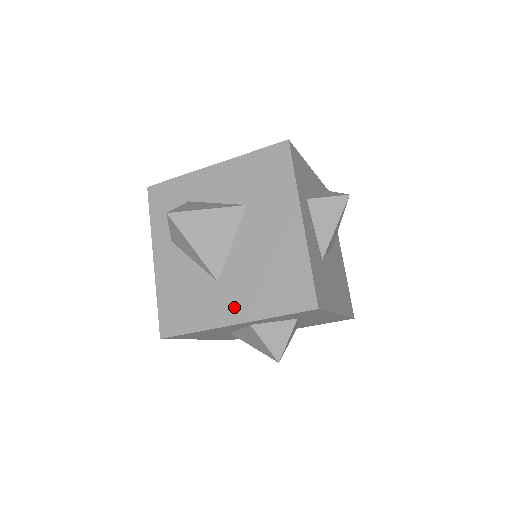
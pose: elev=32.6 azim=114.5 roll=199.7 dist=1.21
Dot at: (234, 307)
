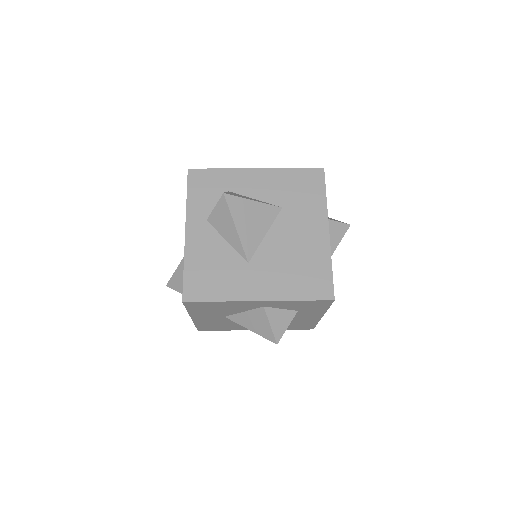
Dot at: (261, 286)
